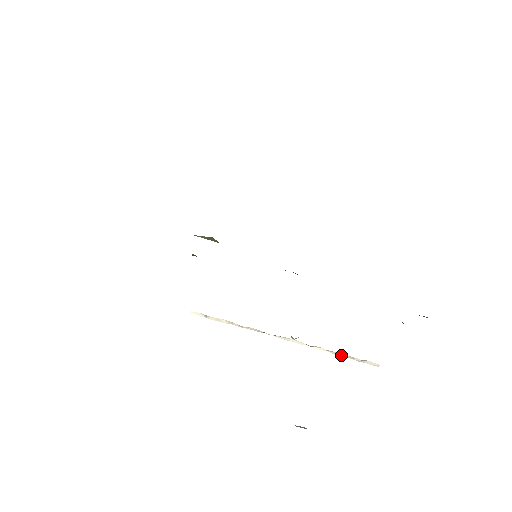
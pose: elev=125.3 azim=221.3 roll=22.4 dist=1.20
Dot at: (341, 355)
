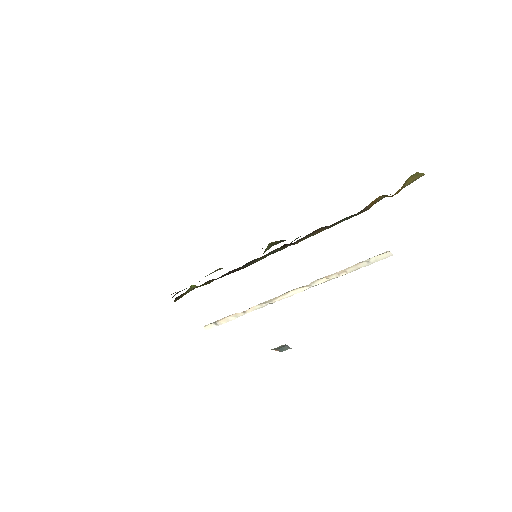
Dot at: (345, 272)
